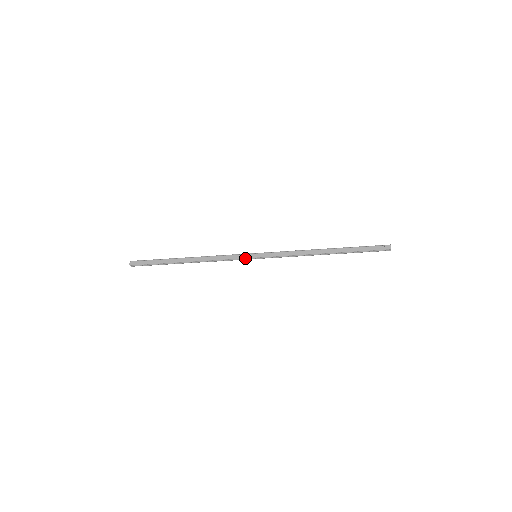
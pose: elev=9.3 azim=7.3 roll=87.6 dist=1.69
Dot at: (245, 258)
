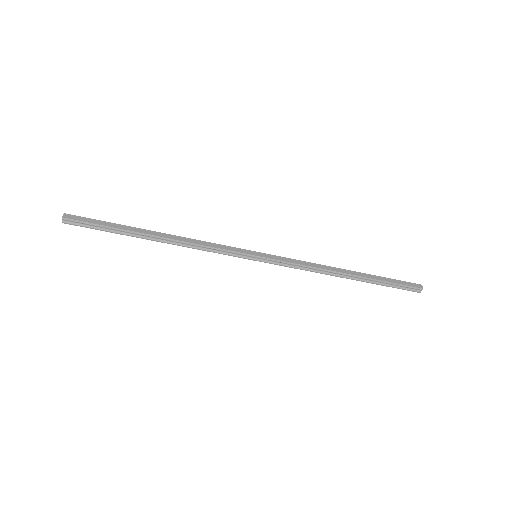
Dot at: (242, 253)
